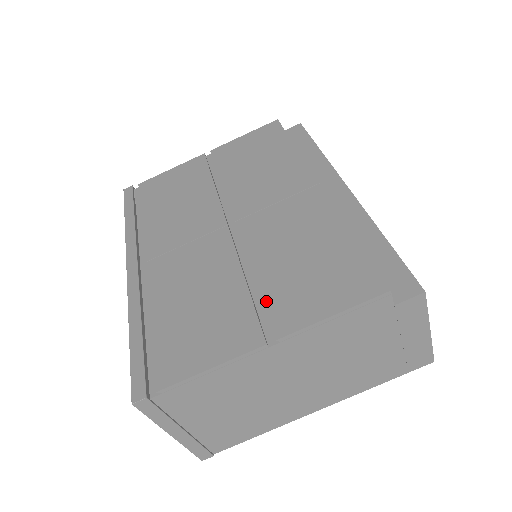
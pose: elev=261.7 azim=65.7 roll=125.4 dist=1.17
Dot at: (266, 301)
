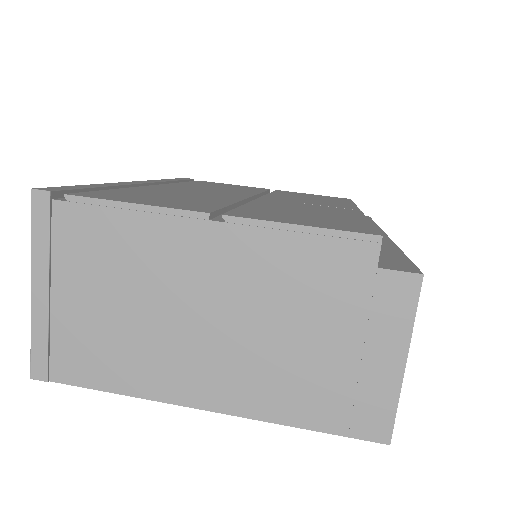
Dot at: (240, 209)
